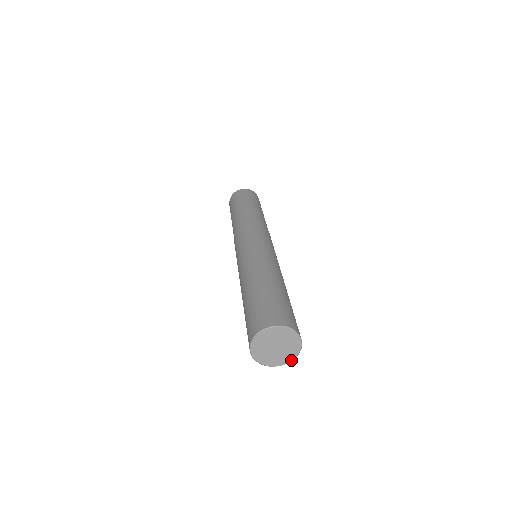
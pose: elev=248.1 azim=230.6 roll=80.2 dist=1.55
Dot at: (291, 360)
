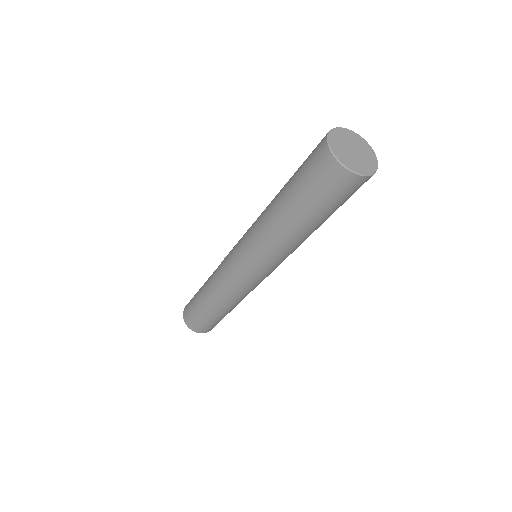
Dot at: (376, 158)
